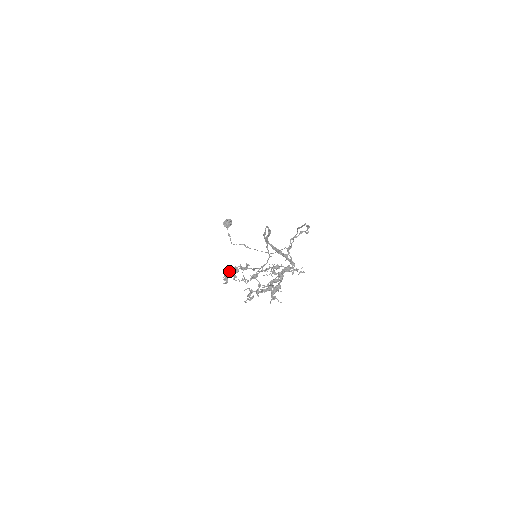
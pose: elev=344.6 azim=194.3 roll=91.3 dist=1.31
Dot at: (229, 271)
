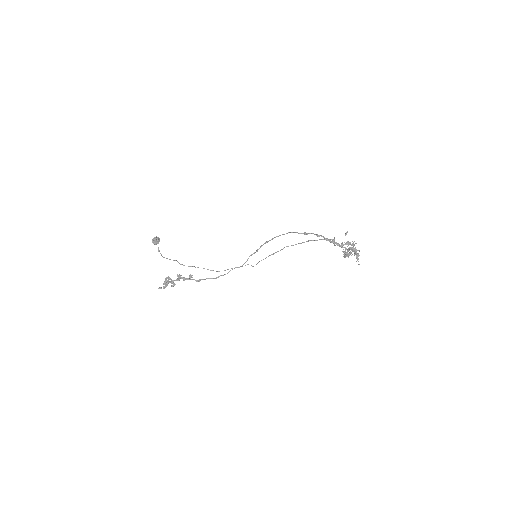
Dot at: occluded
